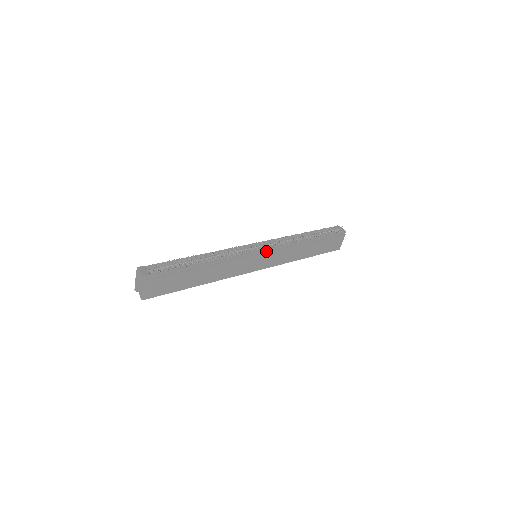
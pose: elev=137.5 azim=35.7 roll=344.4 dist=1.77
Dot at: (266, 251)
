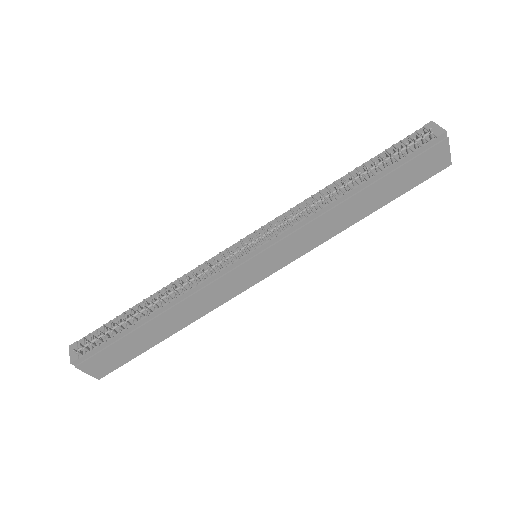
Dot at: (263, 248)
